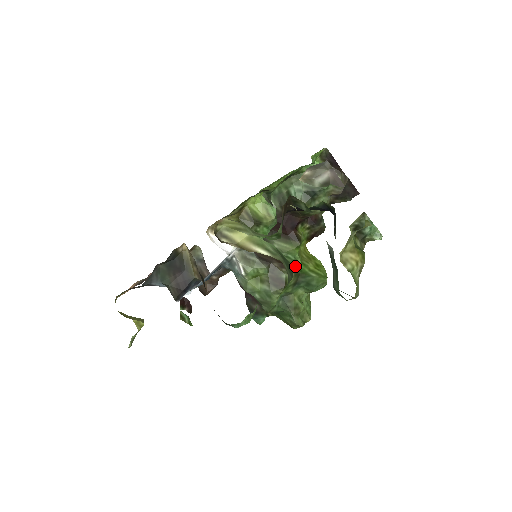
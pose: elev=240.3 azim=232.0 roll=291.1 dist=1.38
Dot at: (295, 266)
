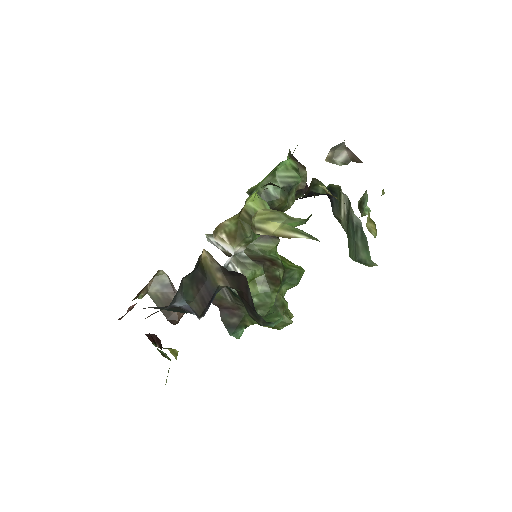
Dot at: (281, 262)
